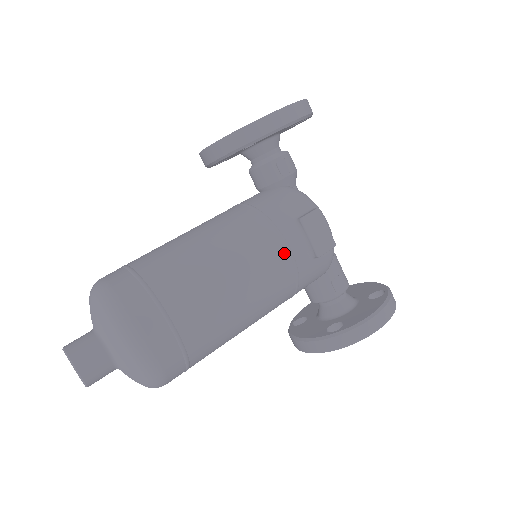
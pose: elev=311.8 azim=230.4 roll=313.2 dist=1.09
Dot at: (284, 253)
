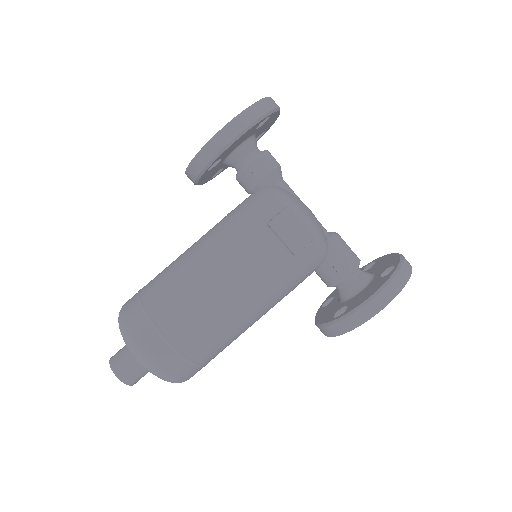
Dot at: (258, 258)
